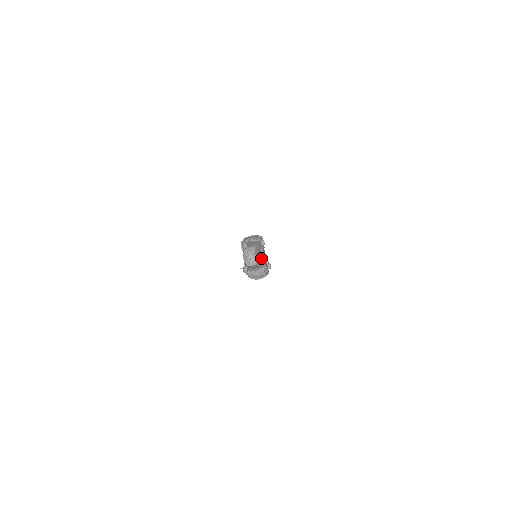
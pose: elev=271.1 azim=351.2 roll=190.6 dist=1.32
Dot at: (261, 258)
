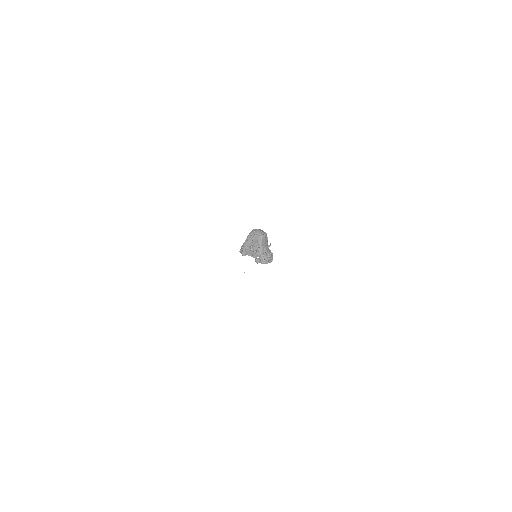
Dot at: (260, 254)
